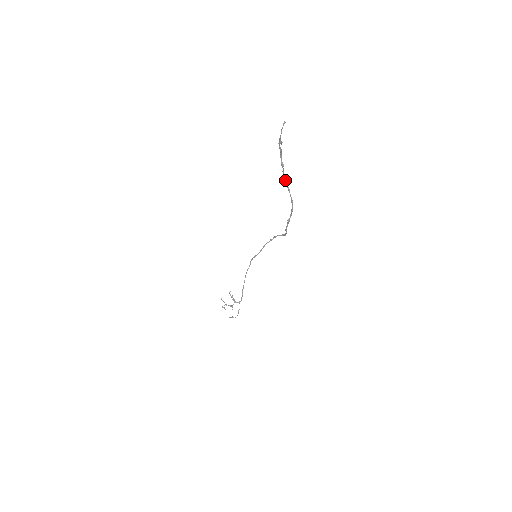
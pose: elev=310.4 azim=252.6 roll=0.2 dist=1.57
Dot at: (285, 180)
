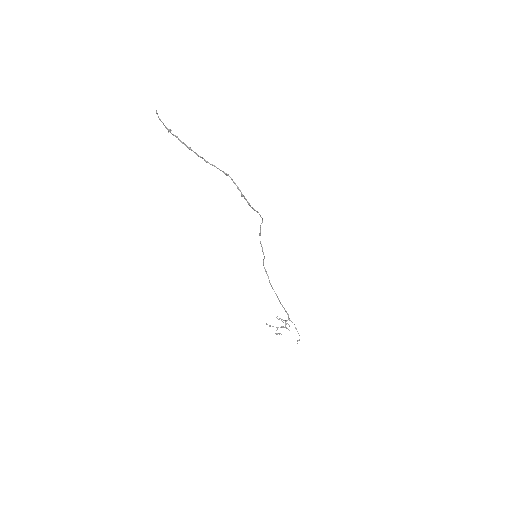
Dot at: (204, 160)
